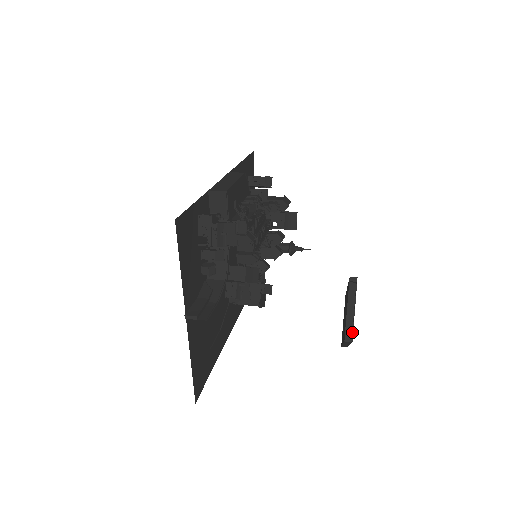
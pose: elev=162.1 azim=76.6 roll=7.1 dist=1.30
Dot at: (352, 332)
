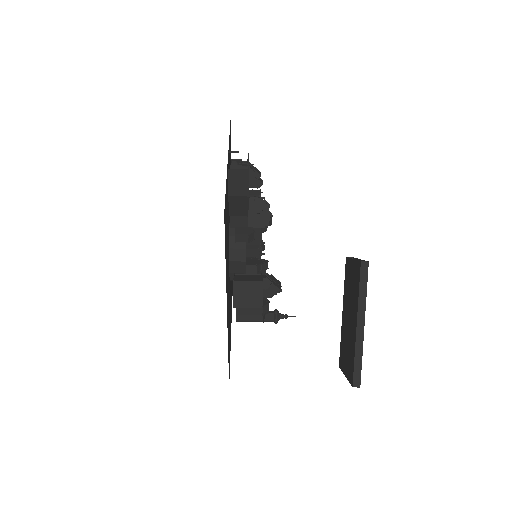
Dot at: occluded
